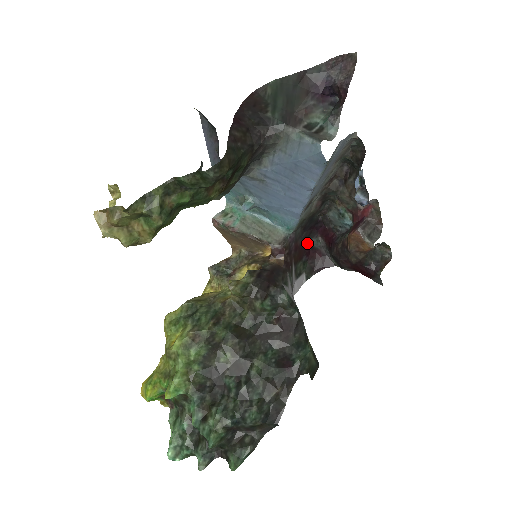
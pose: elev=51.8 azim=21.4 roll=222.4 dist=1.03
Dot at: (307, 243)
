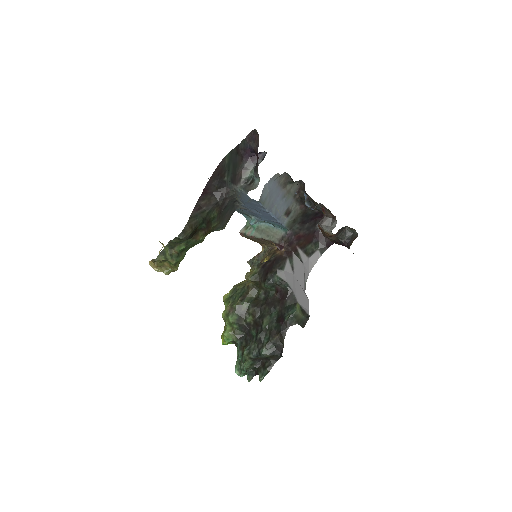
Dot at: (315, 229)
